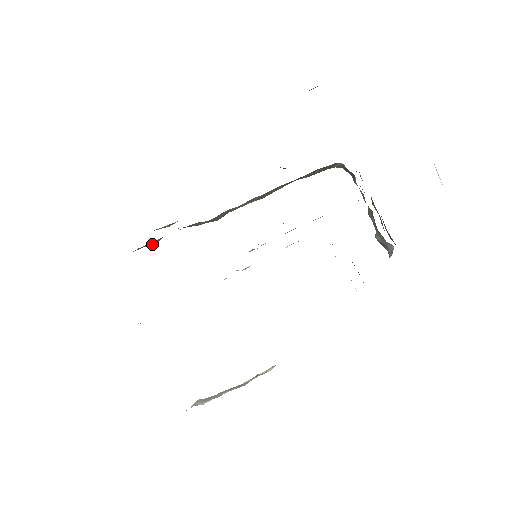
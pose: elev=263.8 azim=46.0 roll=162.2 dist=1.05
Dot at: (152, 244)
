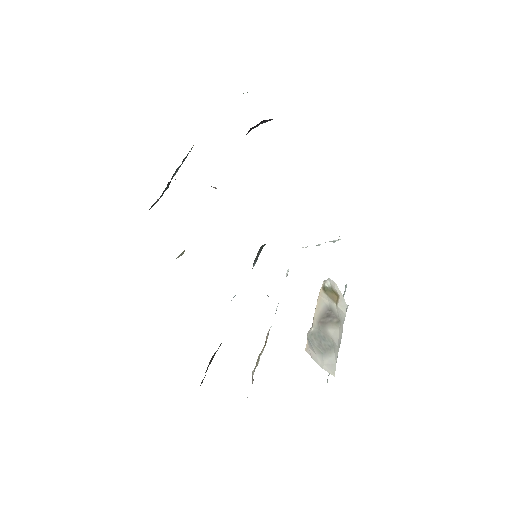
Dot at: occluded
